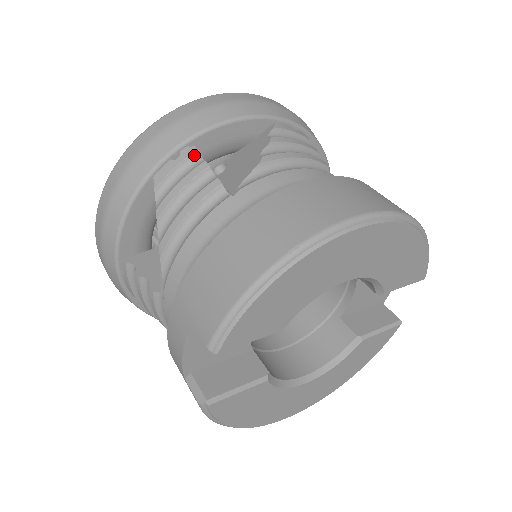
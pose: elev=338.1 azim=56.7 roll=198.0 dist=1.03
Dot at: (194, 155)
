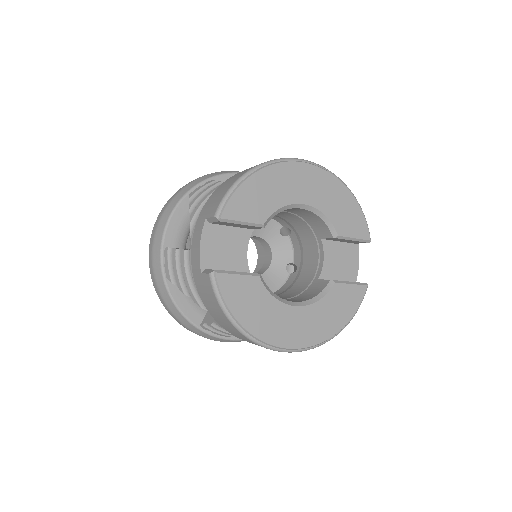
Dot at: (213, 182)
